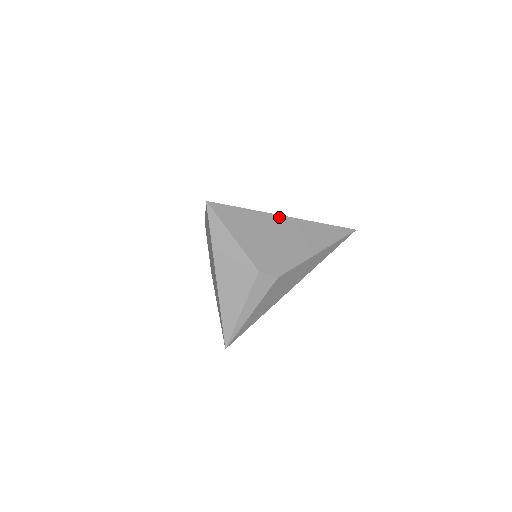
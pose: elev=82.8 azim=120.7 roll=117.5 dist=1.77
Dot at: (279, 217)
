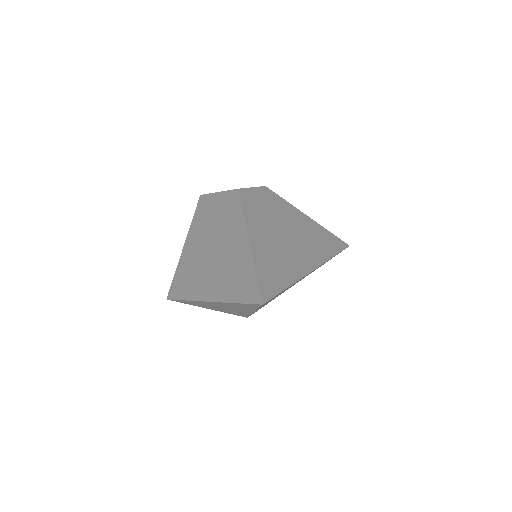
Dot at: occluded
